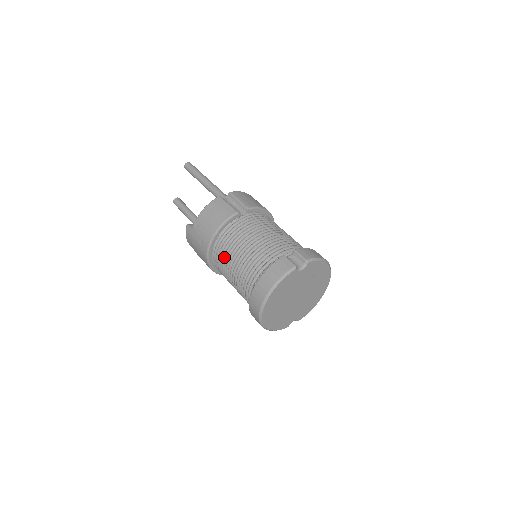
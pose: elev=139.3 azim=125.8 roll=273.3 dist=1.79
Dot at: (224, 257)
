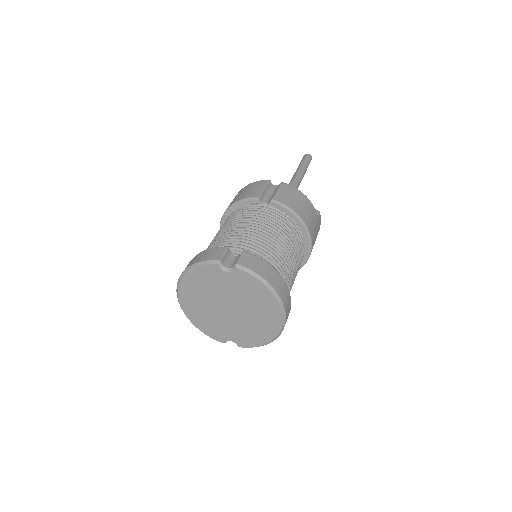
Dot at: occluded
